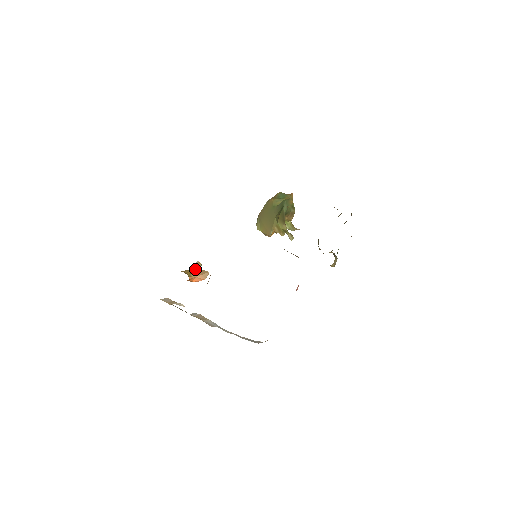
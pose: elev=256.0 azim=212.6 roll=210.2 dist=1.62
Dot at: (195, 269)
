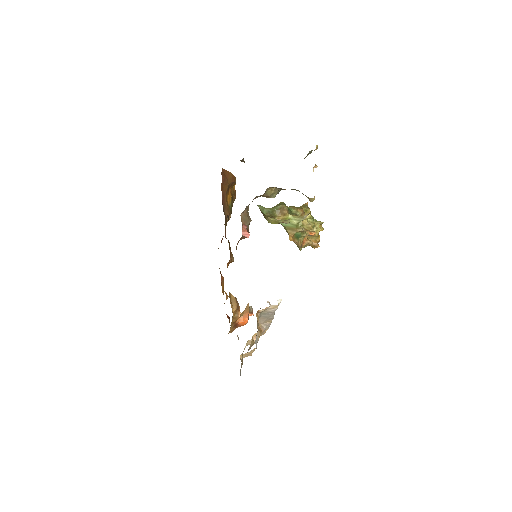
Dot at: (243, 312)
